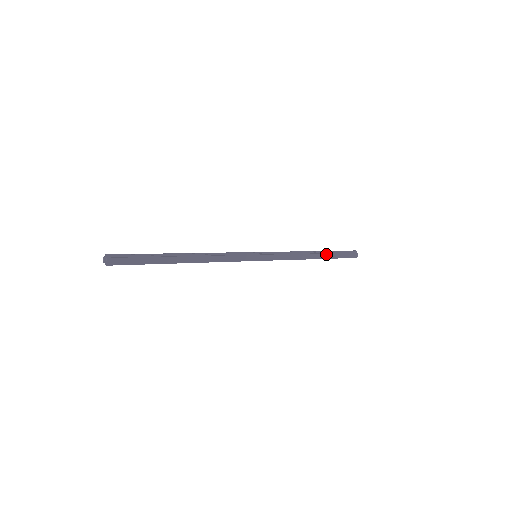
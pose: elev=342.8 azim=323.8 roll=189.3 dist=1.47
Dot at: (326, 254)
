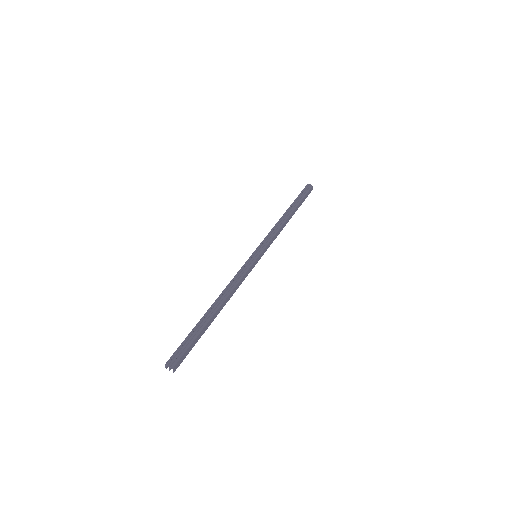
Dot at: (296, 208)
